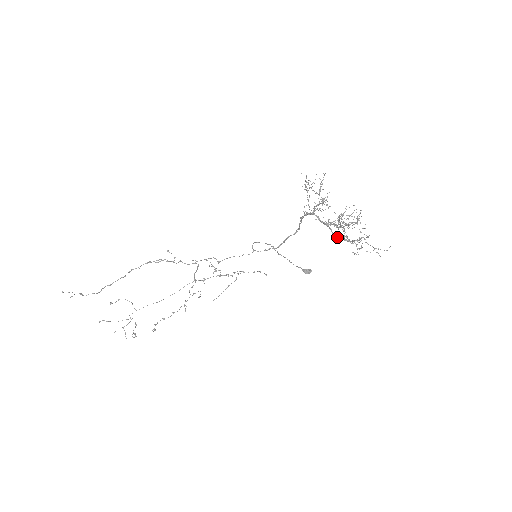
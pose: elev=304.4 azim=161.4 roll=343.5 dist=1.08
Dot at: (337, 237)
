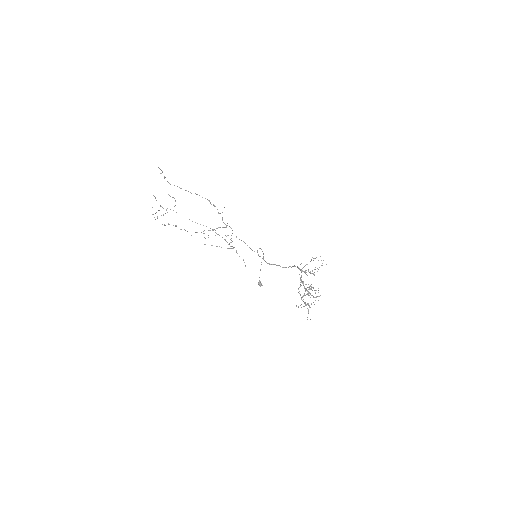
Dot at: occluded
